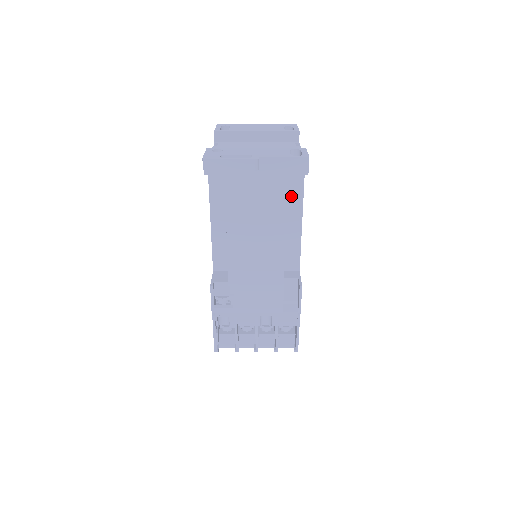
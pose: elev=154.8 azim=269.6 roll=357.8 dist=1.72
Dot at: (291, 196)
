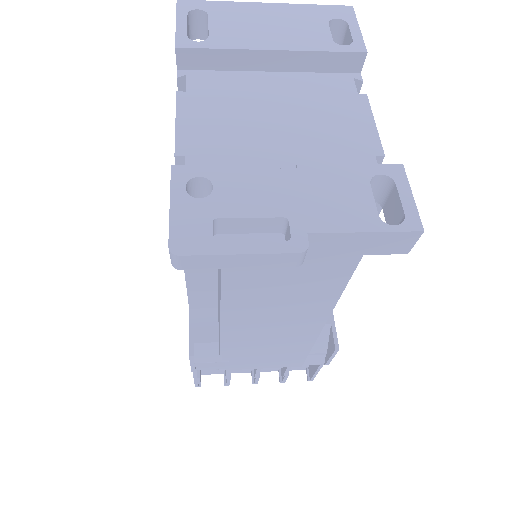
Dot at: occluded
